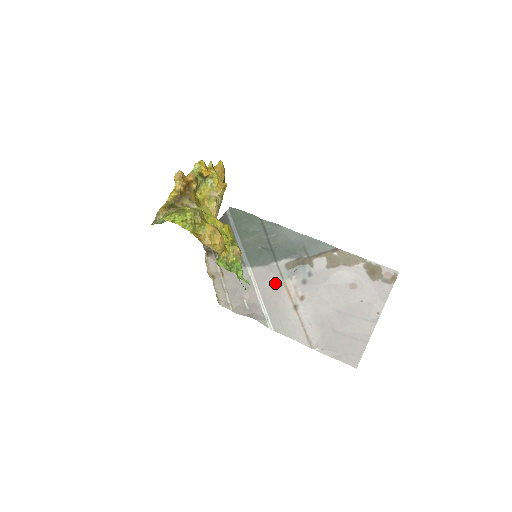
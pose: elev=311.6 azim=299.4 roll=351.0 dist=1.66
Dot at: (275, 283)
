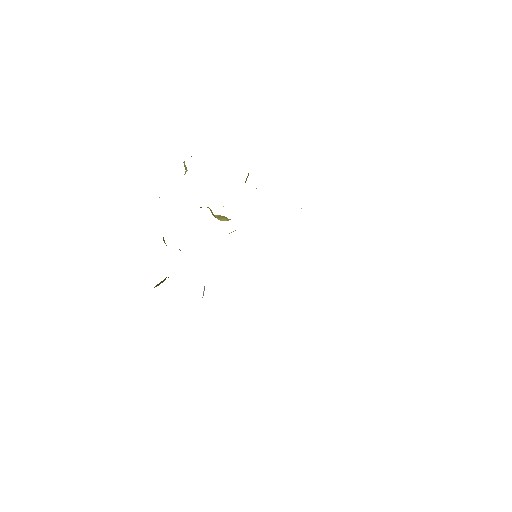
Dot at: occluded
